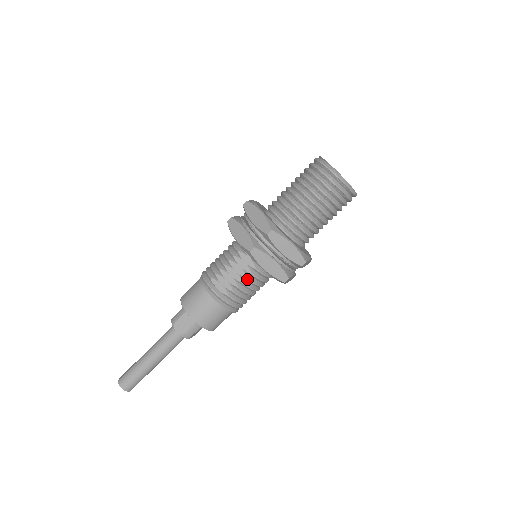
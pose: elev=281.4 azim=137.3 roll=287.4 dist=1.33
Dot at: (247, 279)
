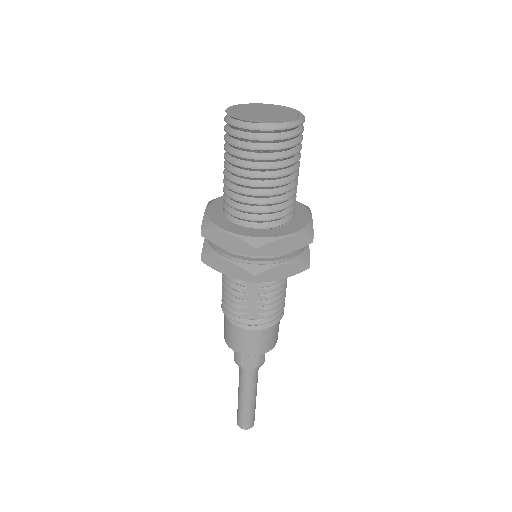
Dot at: (270, 292)
